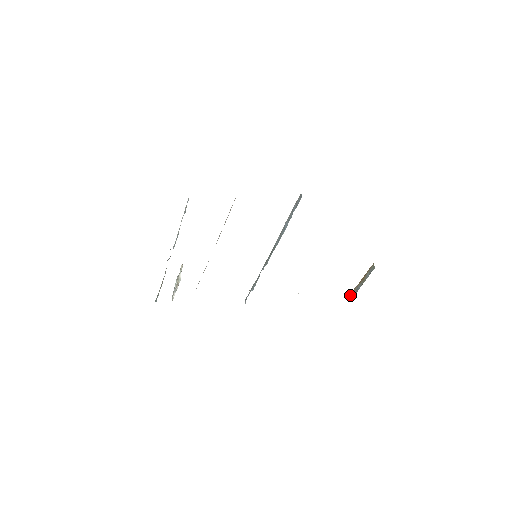
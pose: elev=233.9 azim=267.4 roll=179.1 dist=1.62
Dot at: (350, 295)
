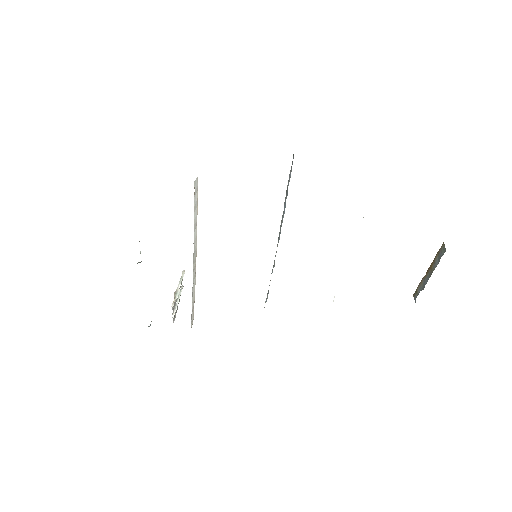
Dot at: (415, 292)
